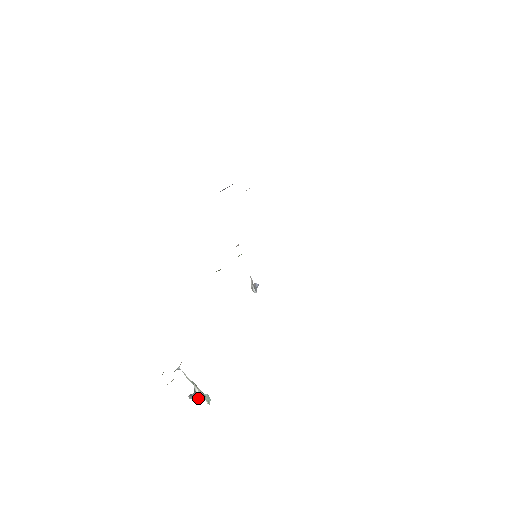
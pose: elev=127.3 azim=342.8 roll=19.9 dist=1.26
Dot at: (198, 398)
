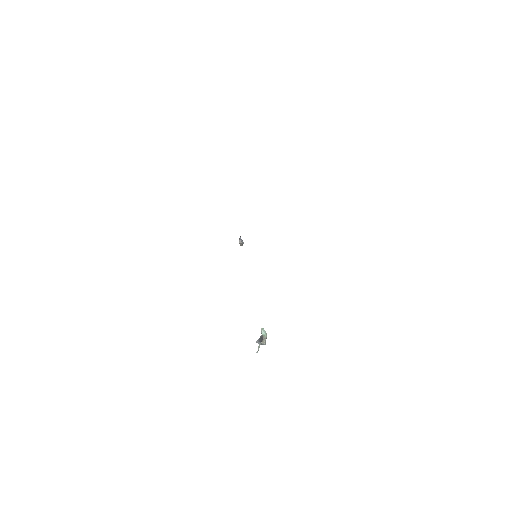
Dot at: occluded
